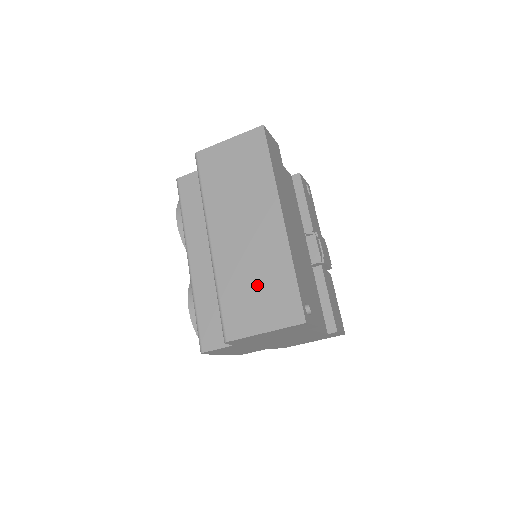
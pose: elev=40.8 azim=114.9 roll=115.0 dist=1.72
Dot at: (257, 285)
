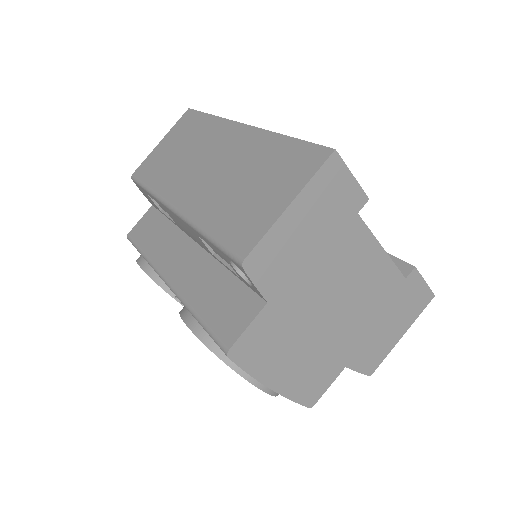
Dot at: (250, 183)
